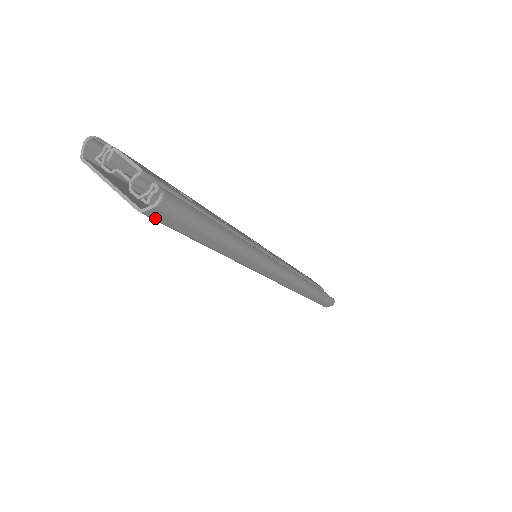
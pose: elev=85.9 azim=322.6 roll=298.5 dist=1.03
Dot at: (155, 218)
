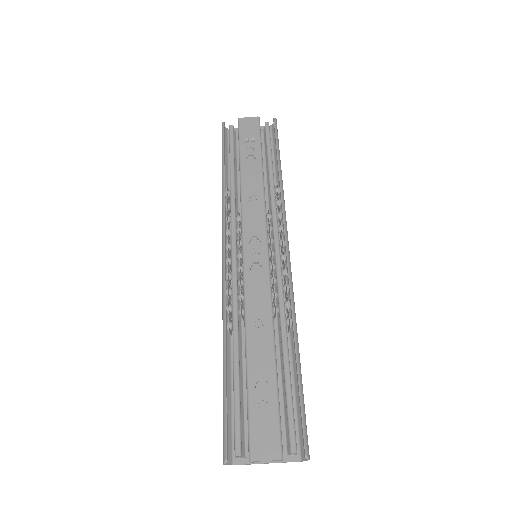
Dot at: (302, 448)
